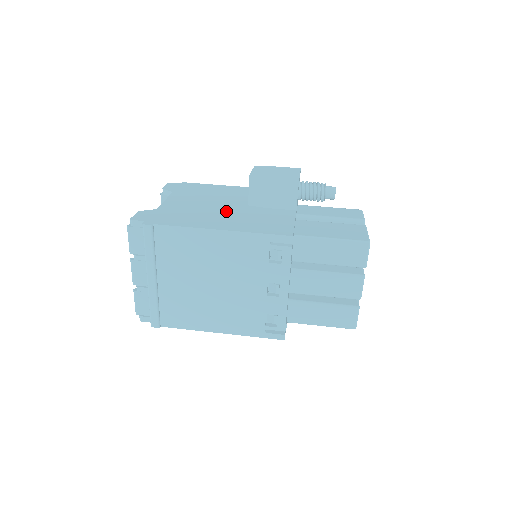
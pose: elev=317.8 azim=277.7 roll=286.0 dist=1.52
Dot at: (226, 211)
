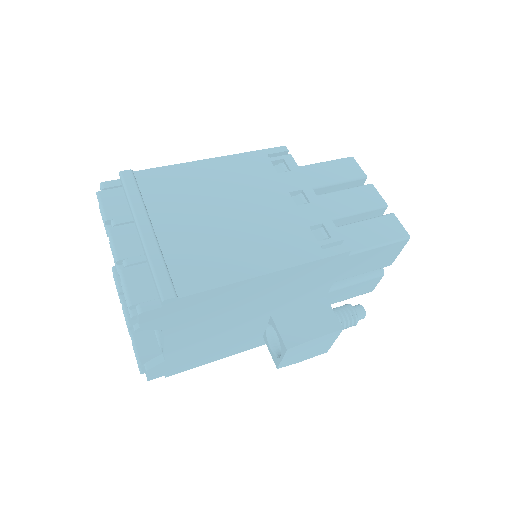
Dot at: occluded
